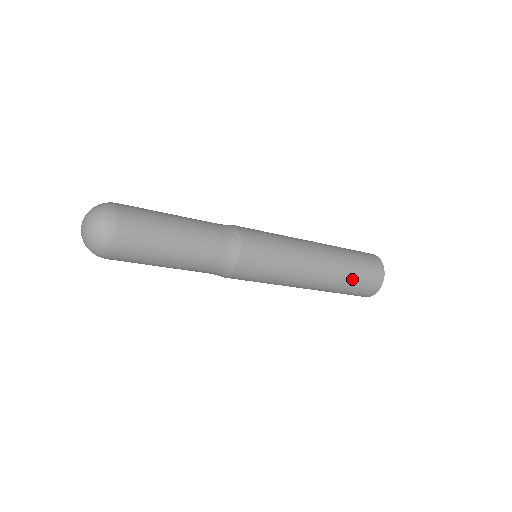
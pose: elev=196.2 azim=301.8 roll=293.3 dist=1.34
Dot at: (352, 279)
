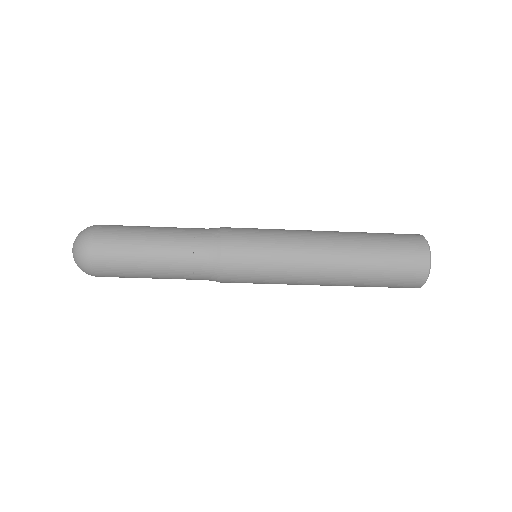
Dot at: (379, 264)
